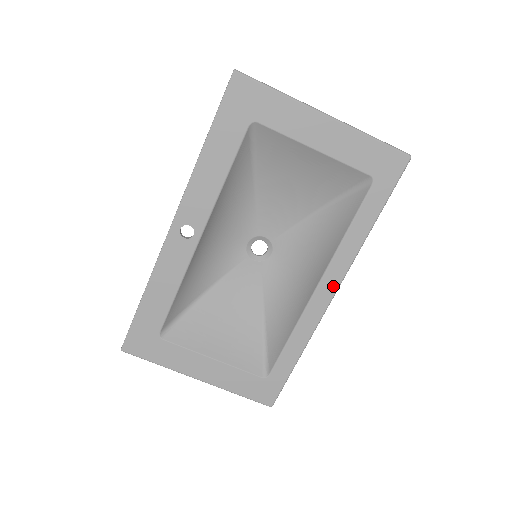
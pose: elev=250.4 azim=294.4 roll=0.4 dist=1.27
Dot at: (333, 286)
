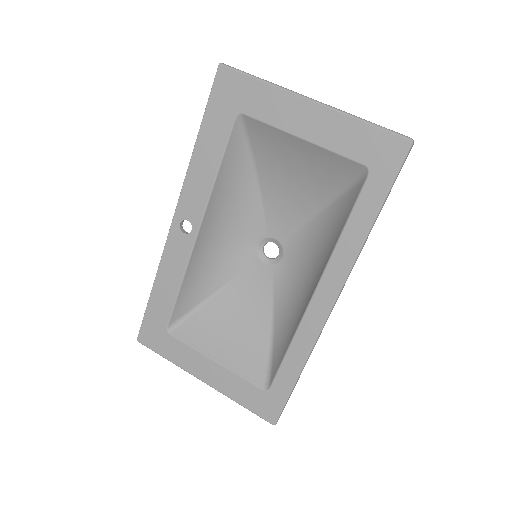
Dot at: (331, 293)
